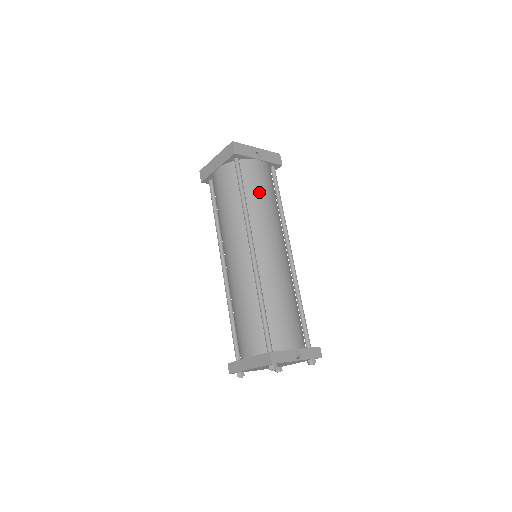
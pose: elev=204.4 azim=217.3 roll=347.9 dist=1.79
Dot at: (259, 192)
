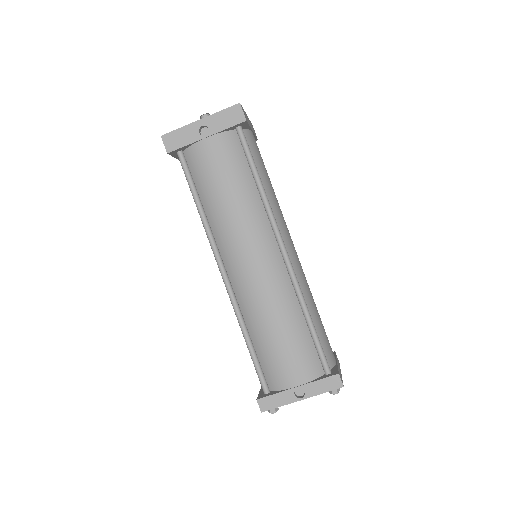
Dot at: (214, 189)
